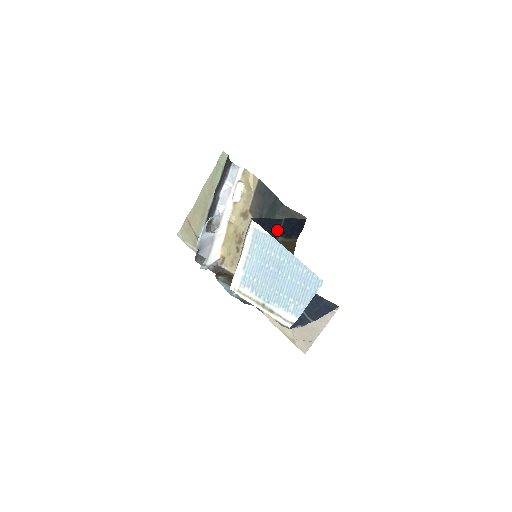
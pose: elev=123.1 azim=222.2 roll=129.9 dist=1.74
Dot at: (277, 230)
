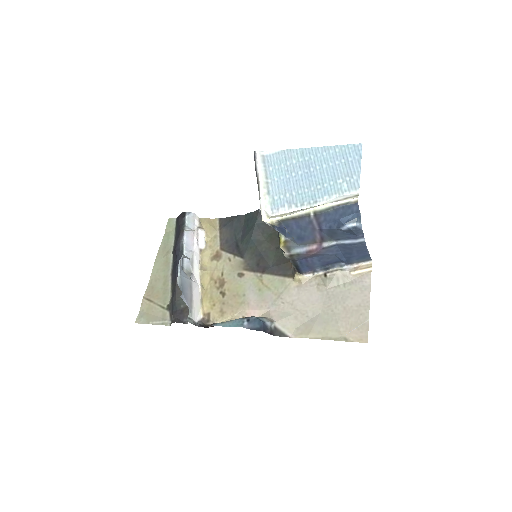
Dot at: occluded
